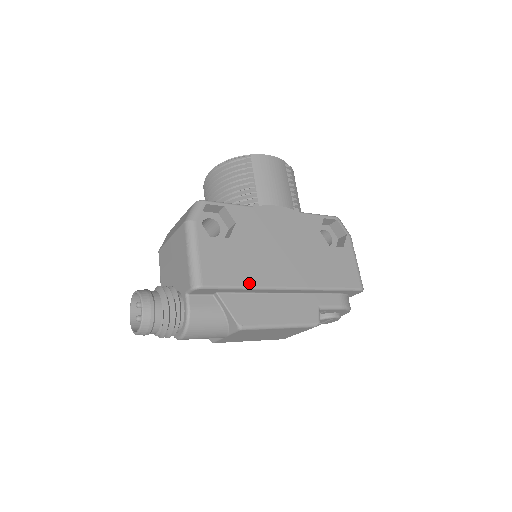
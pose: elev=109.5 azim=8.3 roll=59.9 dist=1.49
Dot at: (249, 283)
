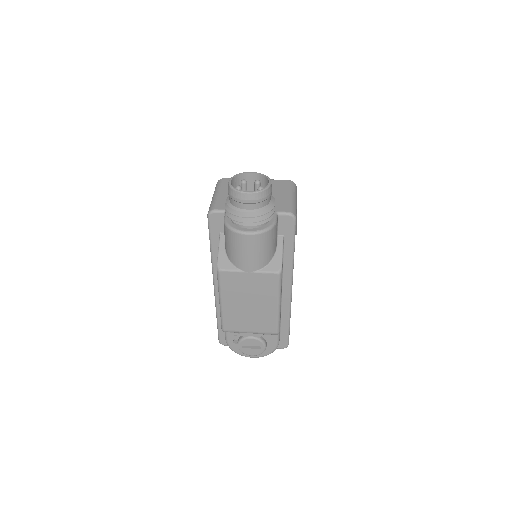
Dot at: occluded
